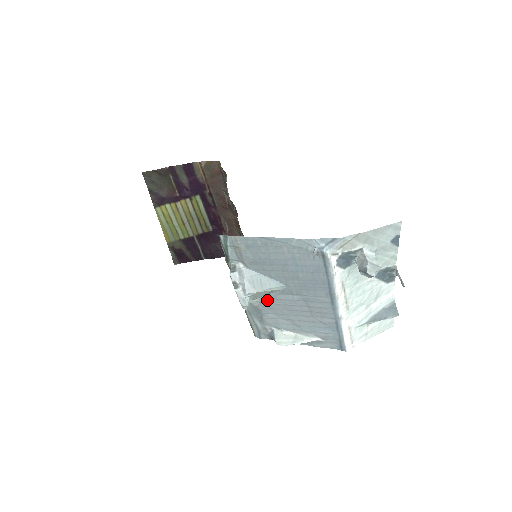
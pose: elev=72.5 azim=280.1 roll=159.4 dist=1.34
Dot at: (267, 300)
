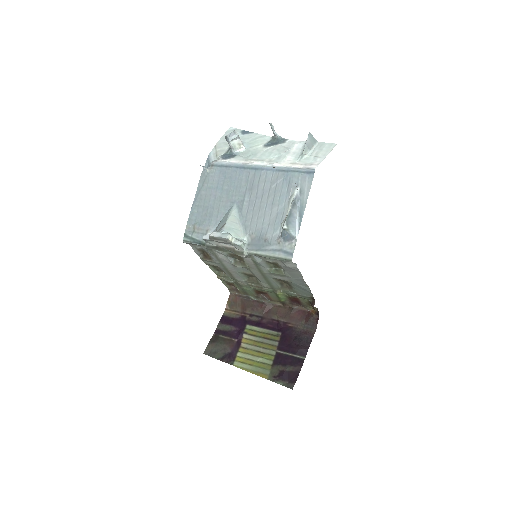
Dot at: (246, 227)
